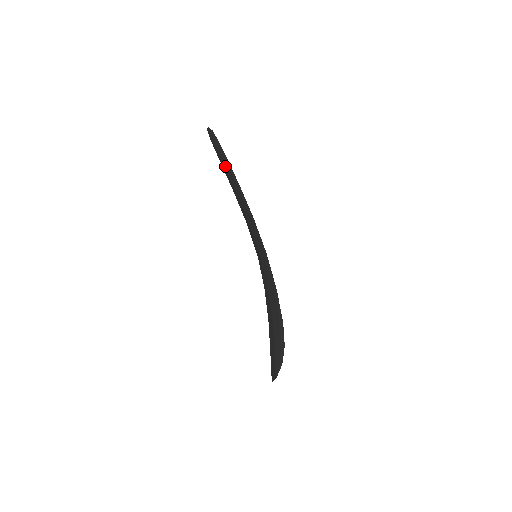
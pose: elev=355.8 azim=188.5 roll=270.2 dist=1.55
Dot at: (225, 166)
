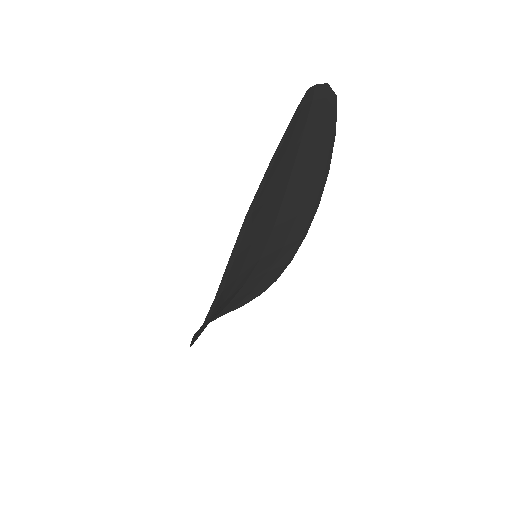
Dot at: occluded
